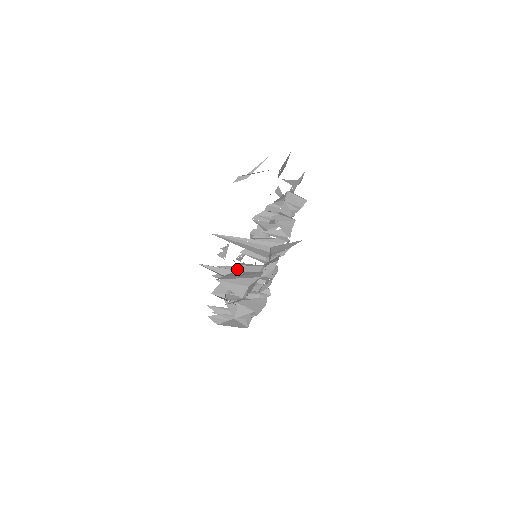
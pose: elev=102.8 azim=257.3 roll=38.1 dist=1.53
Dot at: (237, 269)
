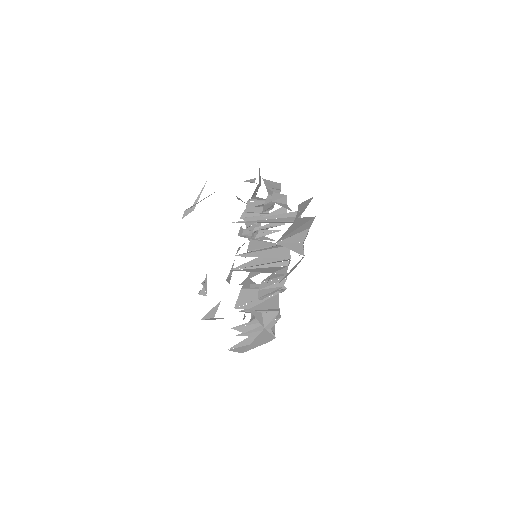
Dot at: (258, 261)
